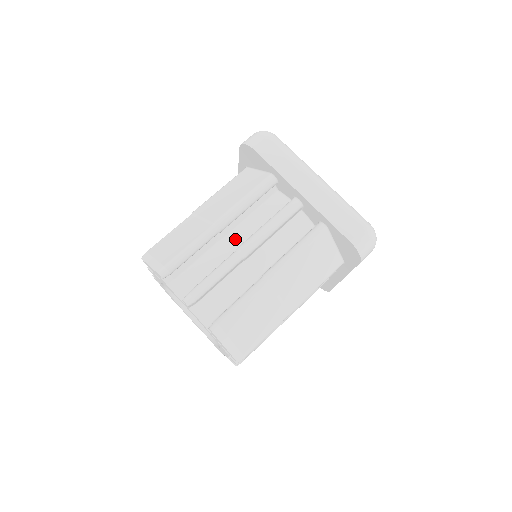
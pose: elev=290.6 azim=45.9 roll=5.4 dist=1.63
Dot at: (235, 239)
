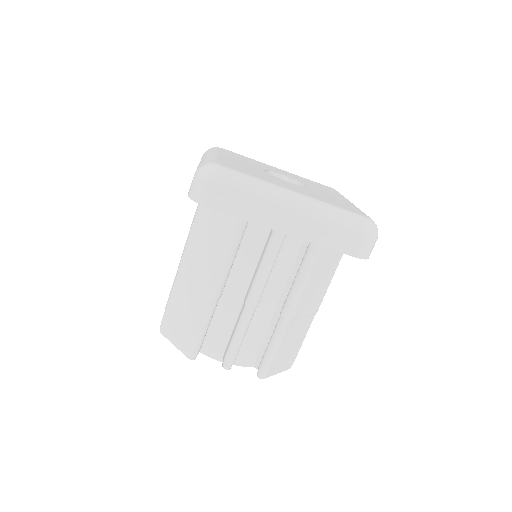
Dot at: (236, 288)
